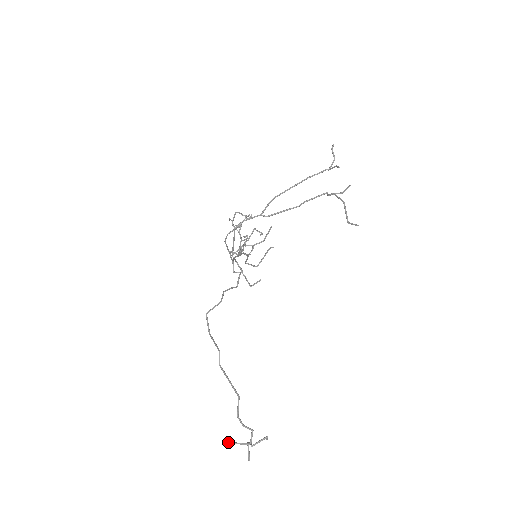
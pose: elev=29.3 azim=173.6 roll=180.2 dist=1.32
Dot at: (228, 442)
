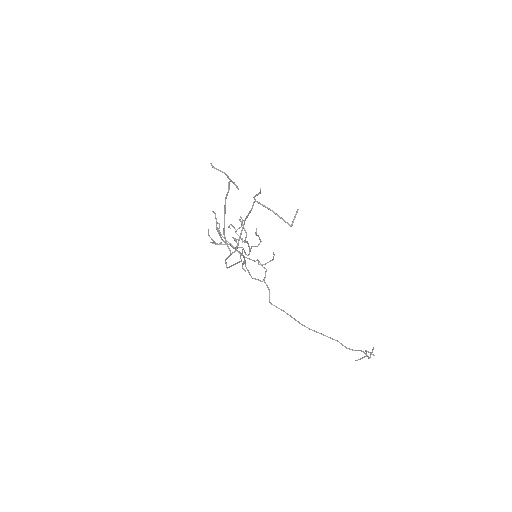
Dot at: occluded
